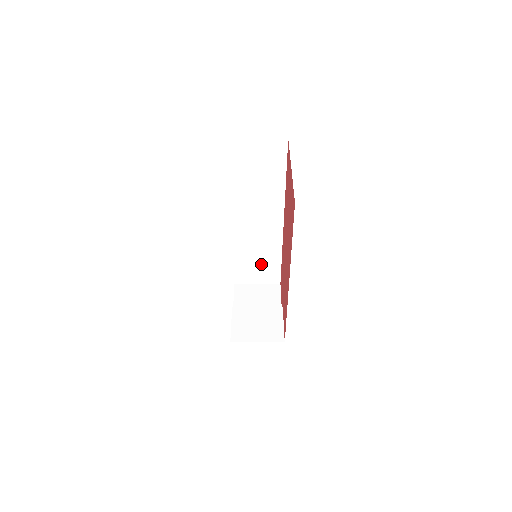
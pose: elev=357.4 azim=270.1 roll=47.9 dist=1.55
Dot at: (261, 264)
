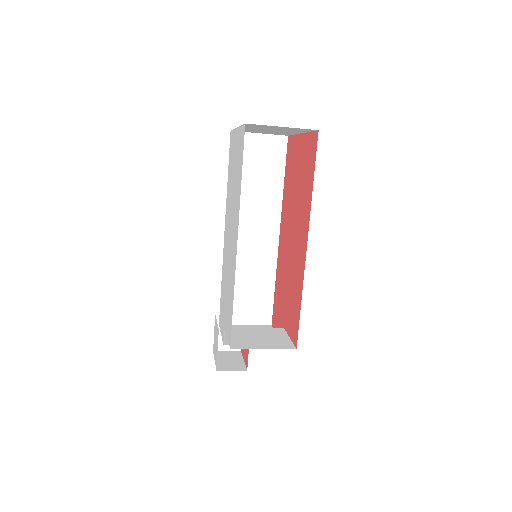
Dot at: (252, 295)
